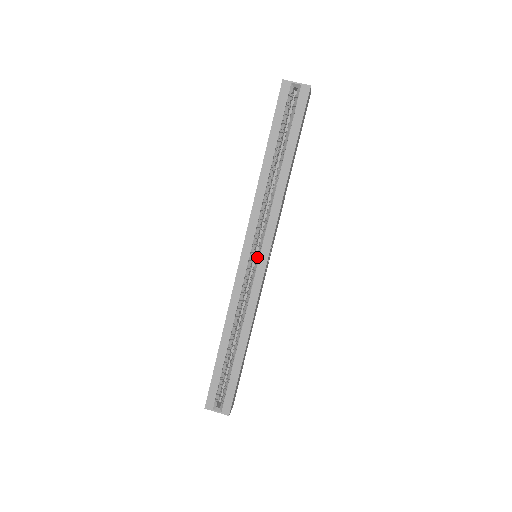
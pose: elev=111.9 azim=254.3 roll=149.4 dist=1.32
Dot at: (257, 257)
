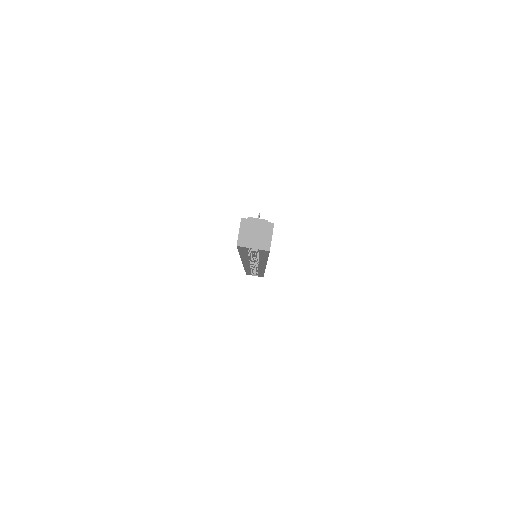
Dot at: occluded
